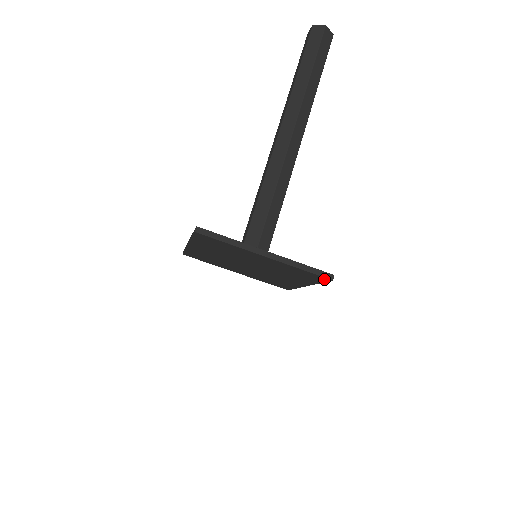
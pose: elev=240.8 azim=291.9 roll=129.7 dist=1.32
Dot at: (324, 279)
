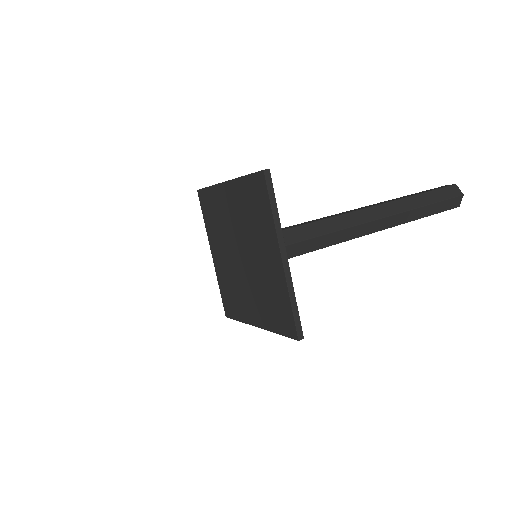
Dot at: (292, 332)
